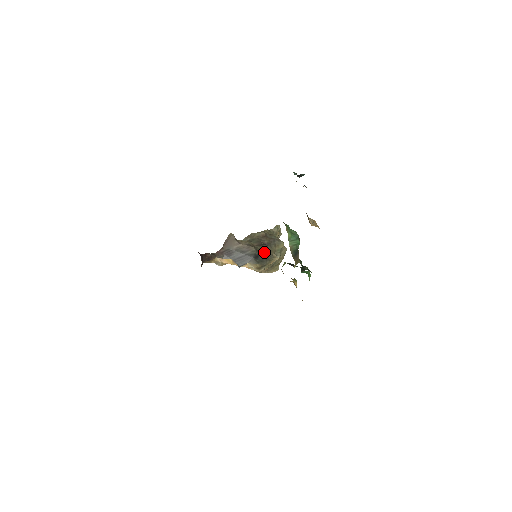
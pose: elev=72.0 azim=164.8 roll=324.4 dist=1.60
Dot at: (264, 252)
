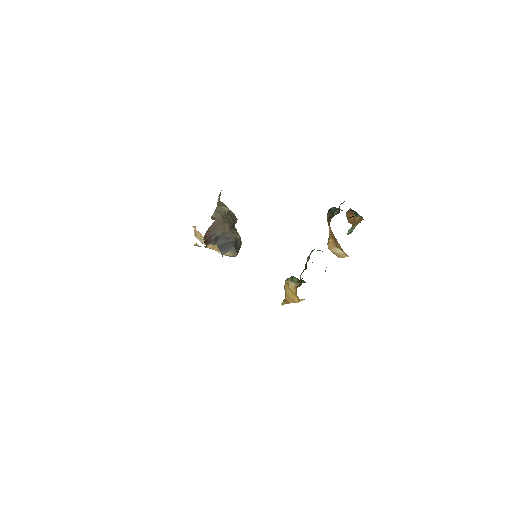
Dot at: (237, 237)
